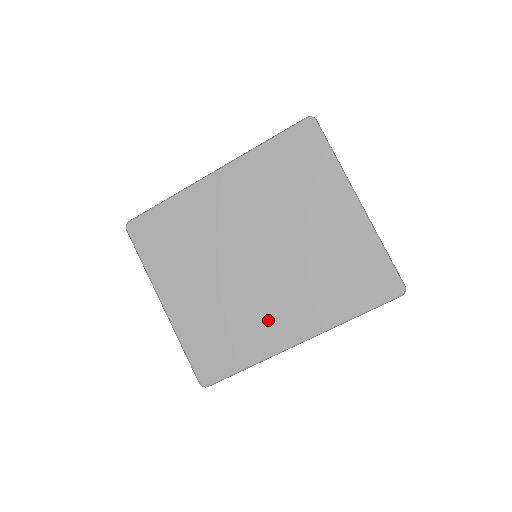
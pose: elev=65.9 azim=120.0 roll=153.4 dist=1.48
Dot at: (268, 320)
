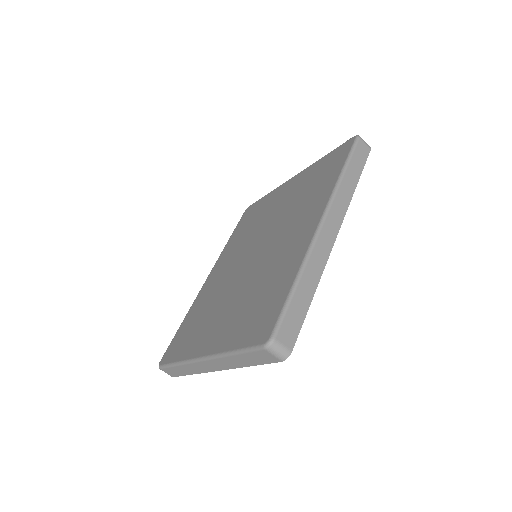
Dot at: (287, 249)
